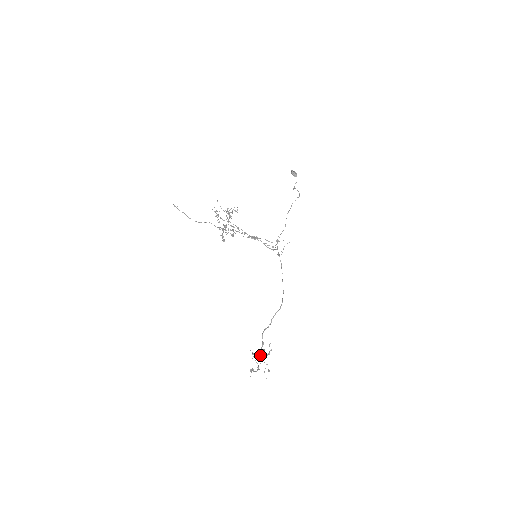
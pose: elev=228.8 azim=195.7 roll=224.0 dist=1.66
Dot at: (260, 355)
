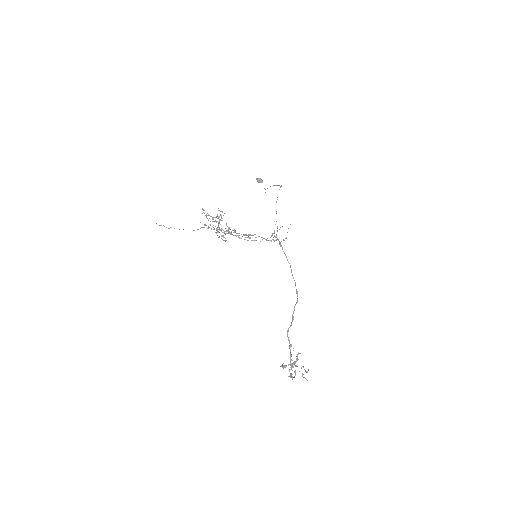
Dot at: (290, 361)
